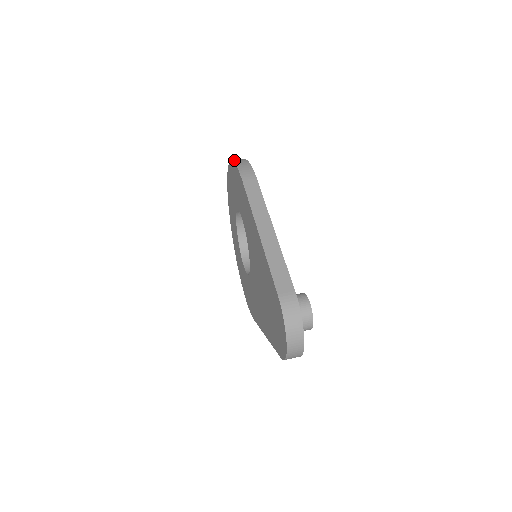
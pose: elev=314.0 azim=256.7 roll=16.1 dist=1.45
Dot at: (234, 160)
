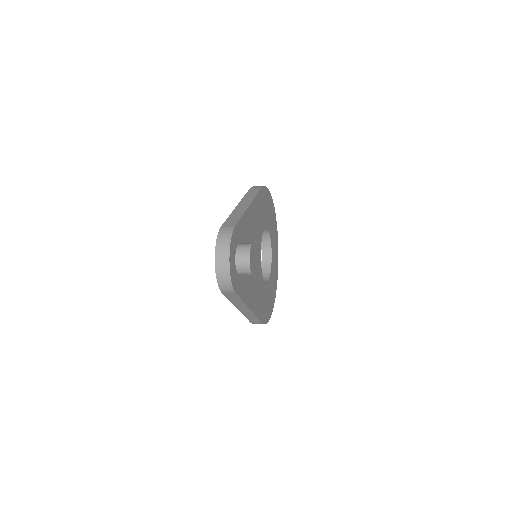
Dot at: occluded
